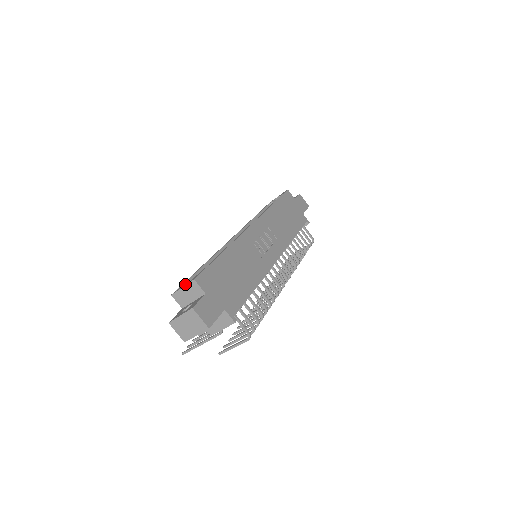
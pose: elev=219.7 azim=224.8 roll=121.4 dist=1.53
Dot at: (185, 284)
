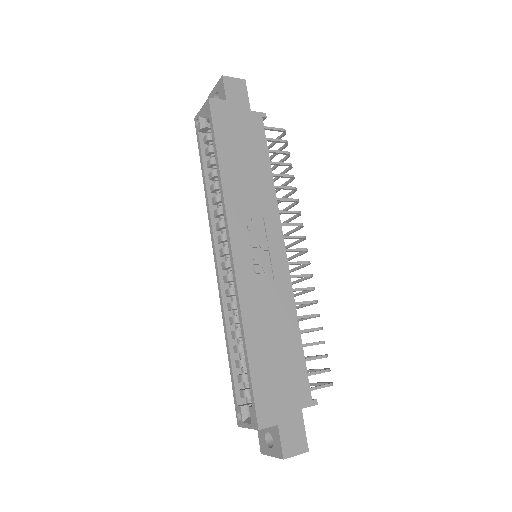
Dot at: (242, 411)
